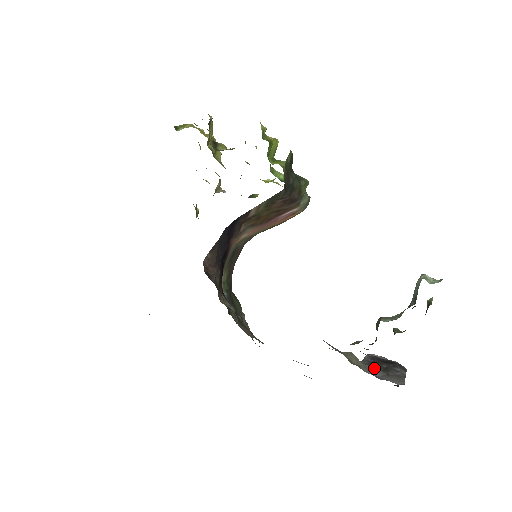
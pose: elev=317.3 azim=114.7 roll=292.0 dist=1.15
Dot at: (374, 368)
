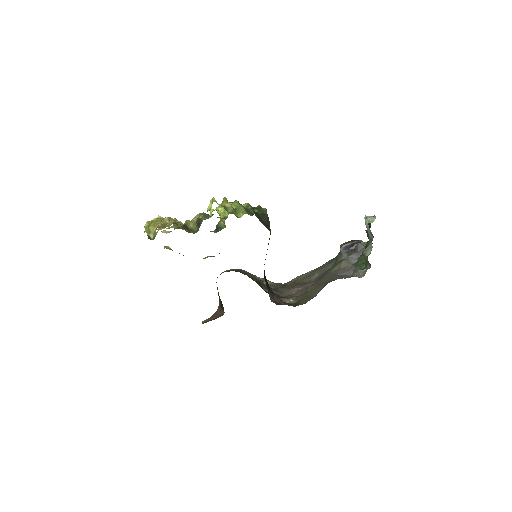
Dot at: (352, 255)
